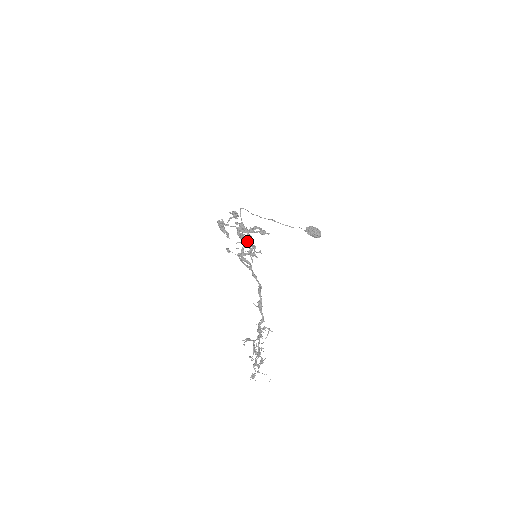
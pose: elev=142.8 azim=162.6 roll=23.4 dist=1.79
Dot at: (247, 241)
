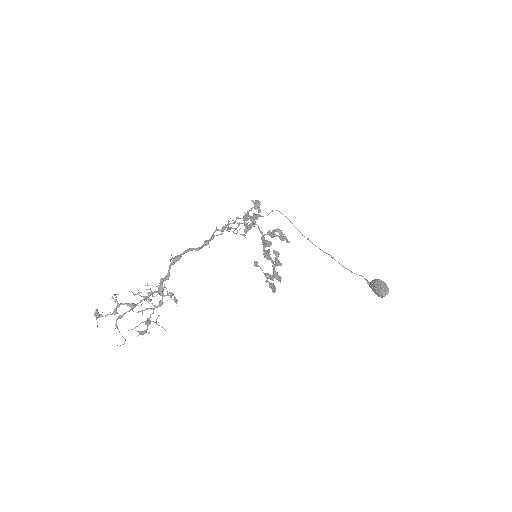
Dot at: (263, 244)
